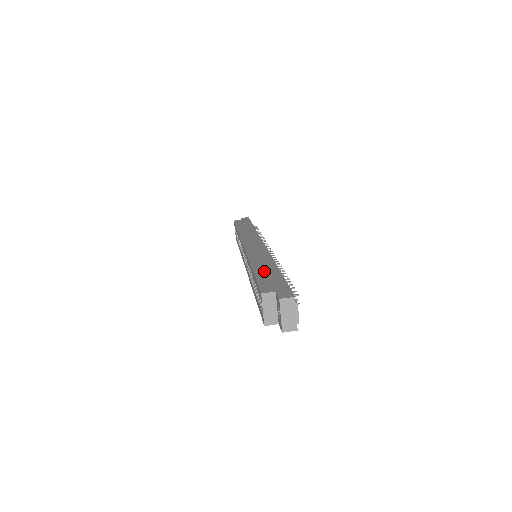
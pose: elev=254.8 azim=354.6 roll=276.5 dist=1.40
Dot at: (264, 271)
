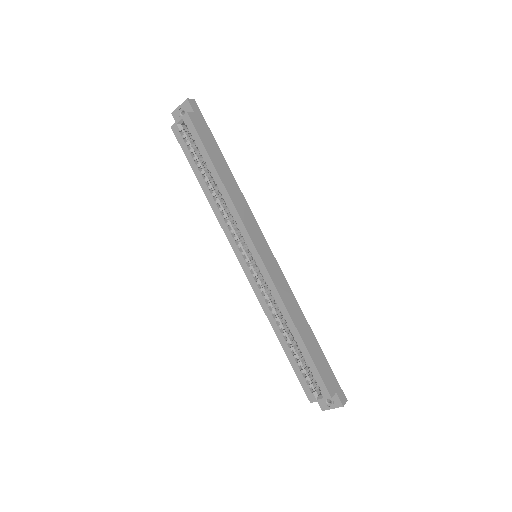
Dot at: (311, 344)
